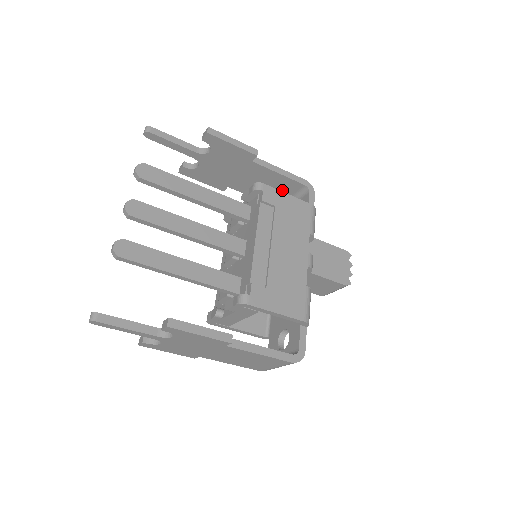
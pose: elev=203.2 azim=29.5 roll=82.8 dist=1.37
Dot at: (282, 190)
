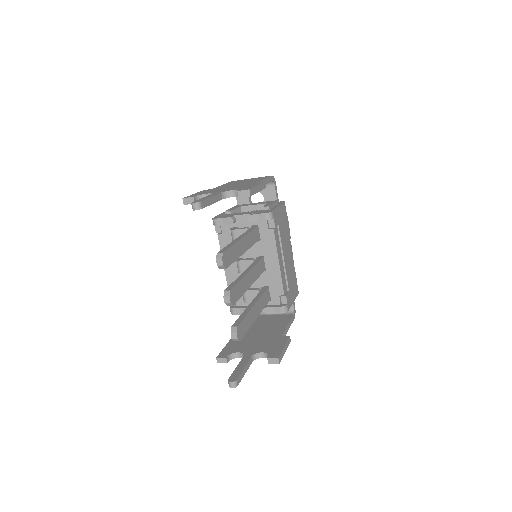
Dot at: occluded
